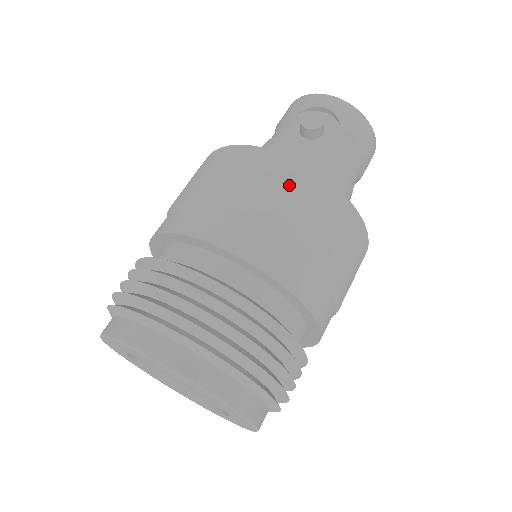
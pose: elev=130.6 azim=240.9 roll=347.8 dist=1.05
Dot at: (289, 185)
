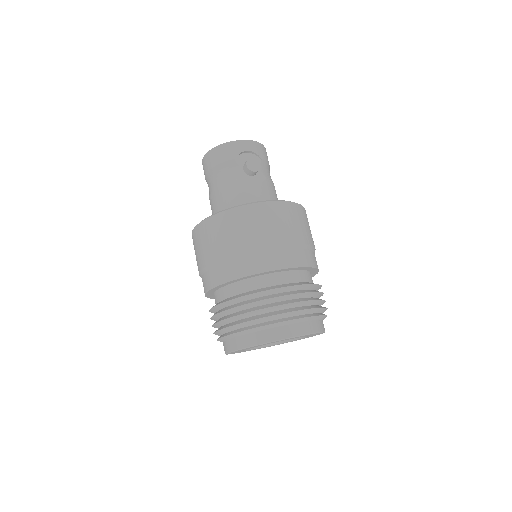
Dot at: (291, 217)
